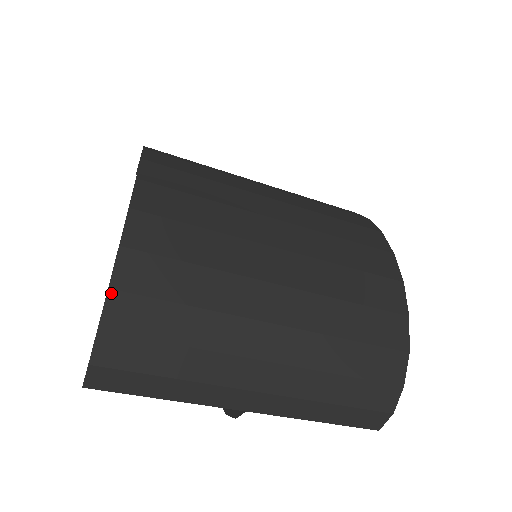
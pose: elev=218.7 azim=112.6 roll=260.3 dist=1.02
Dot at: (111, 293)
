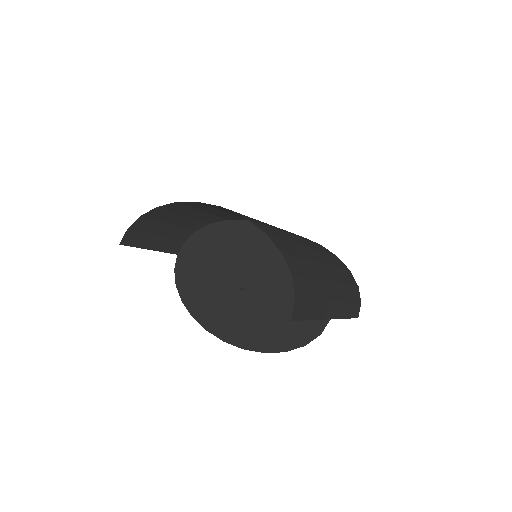
Dot at: (283, 255)
